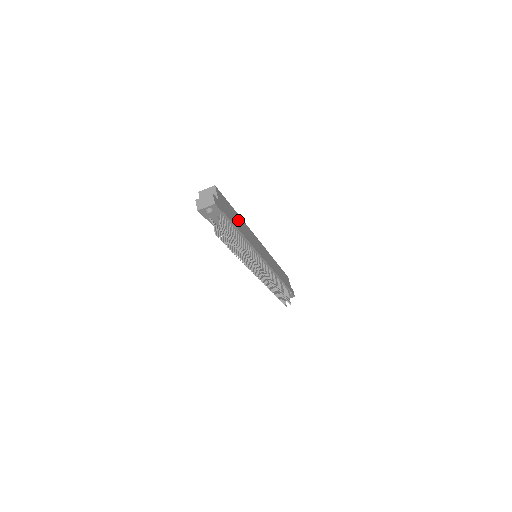
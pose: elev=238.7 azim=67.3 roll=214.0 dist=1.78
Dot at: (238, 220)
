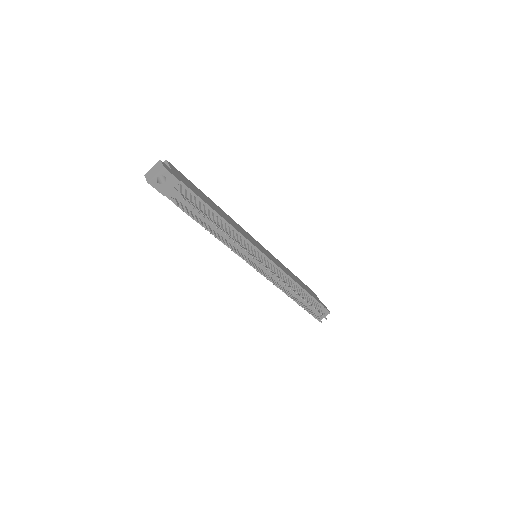
Dot at: (212, 204)
